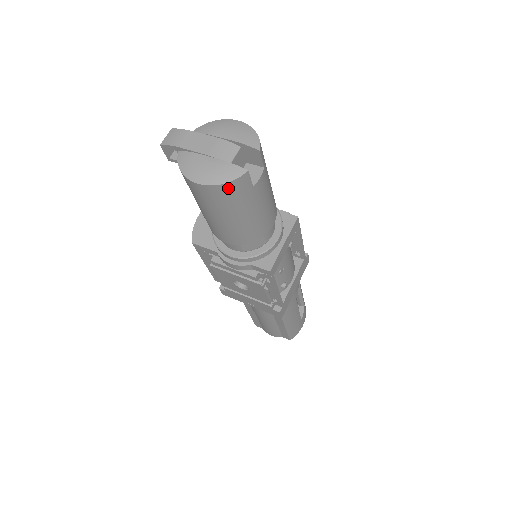
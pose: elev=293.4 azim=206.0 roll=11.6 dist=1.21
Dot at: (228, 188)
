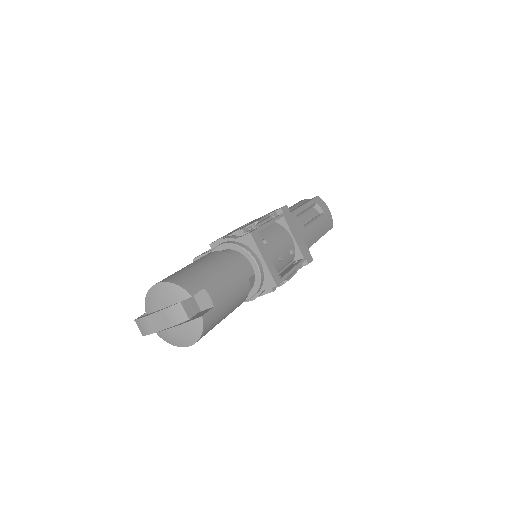
Dot at: (205, 331)
